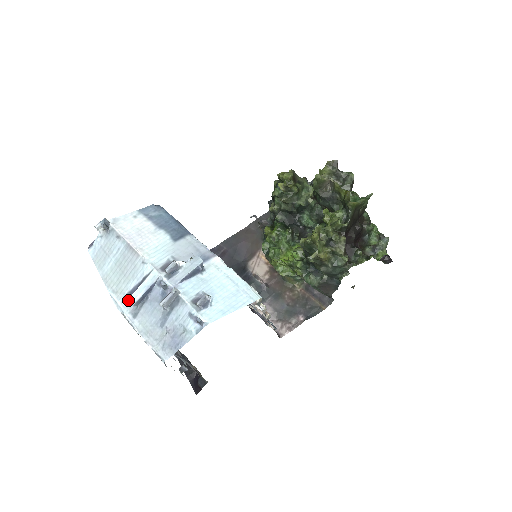
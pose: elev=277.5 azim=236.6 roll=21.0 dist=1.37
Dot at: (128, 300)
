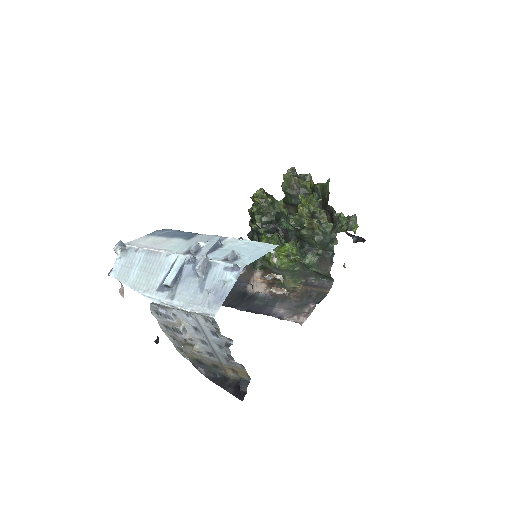
Dot at: (162, 290)
